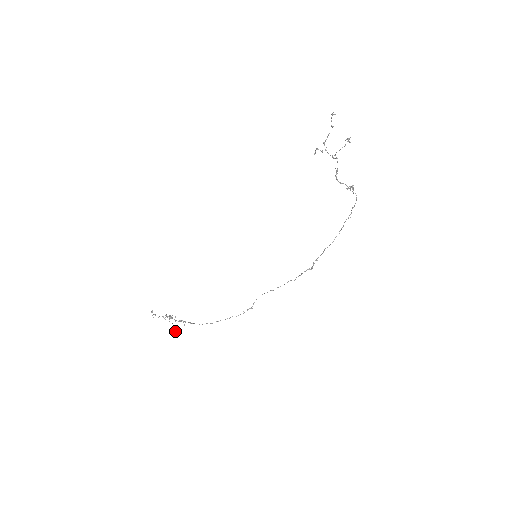
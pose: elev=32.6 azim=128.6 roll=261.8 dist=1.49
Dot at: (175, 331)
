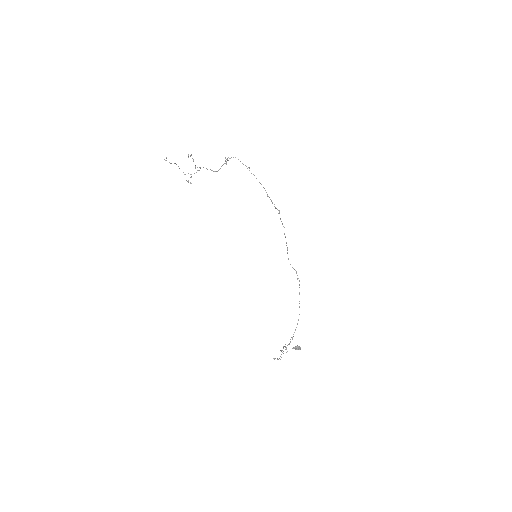
Dot at: occluded
